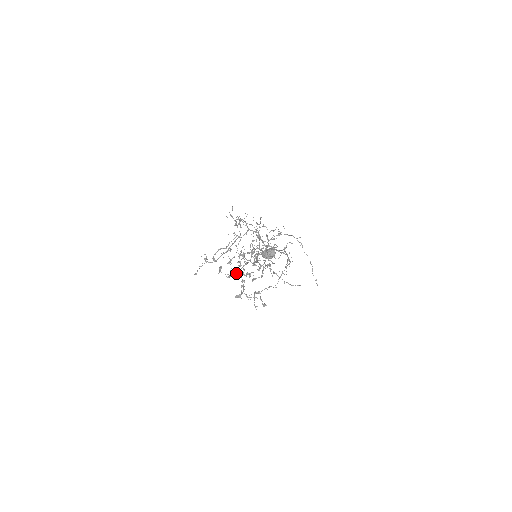
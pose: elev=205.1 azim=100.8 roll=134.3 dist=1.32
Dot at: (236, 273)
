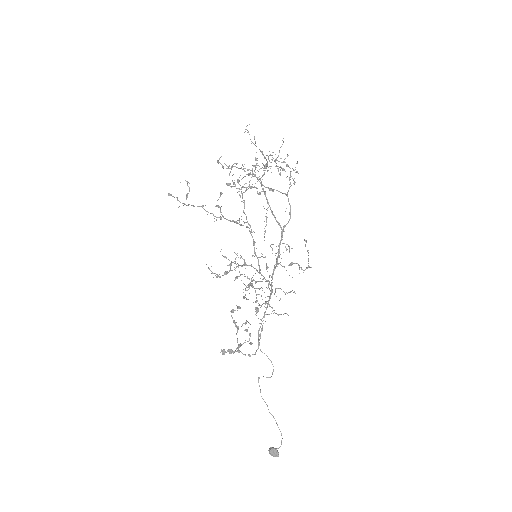
Dot at: occluded
